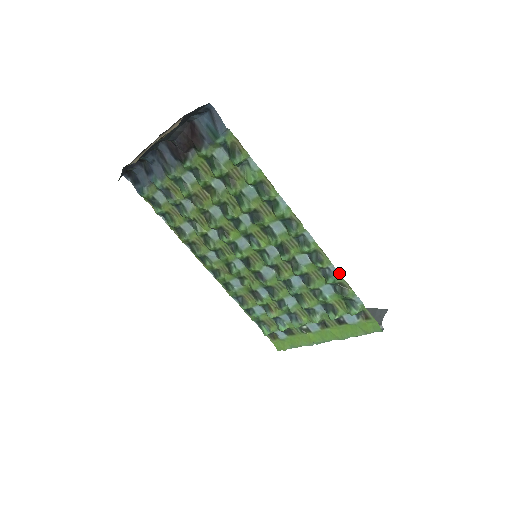
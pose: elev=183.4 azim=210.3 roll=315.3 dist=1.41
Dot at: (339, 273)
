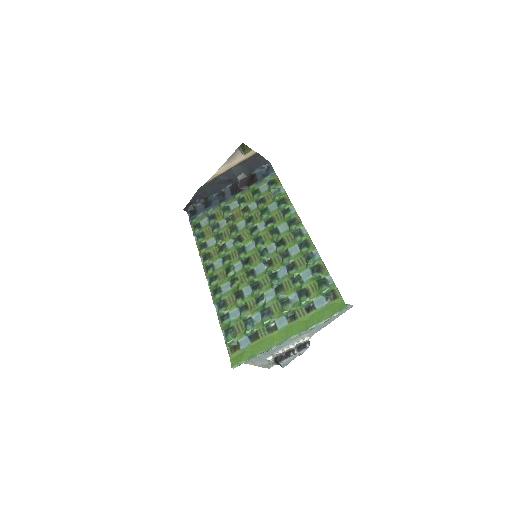
Dot at: (319, 255)
